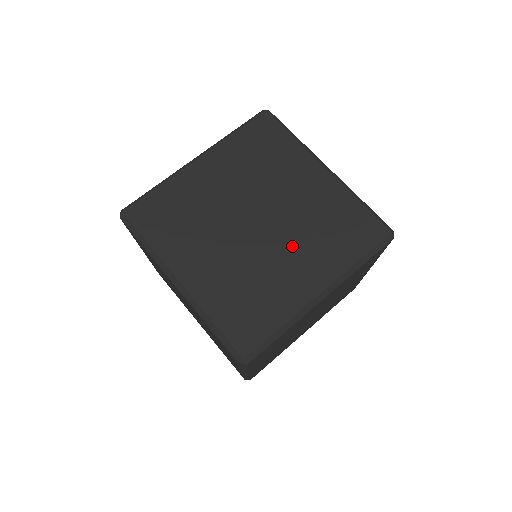
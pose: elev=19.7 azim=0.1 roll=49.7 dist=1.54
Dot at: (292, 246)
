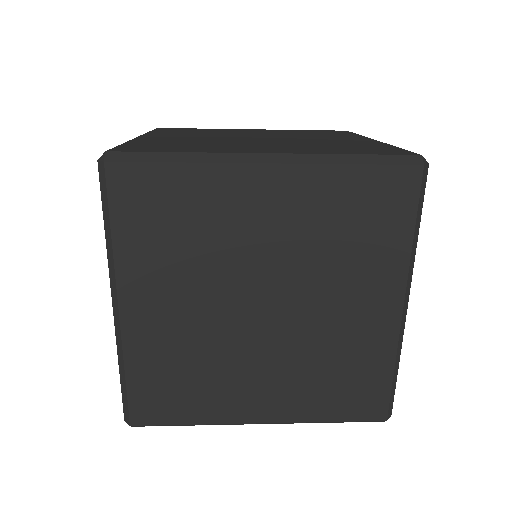
Dot at: (328, 293)
